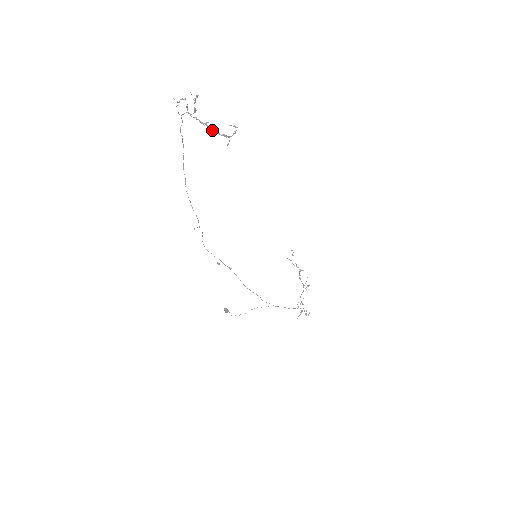
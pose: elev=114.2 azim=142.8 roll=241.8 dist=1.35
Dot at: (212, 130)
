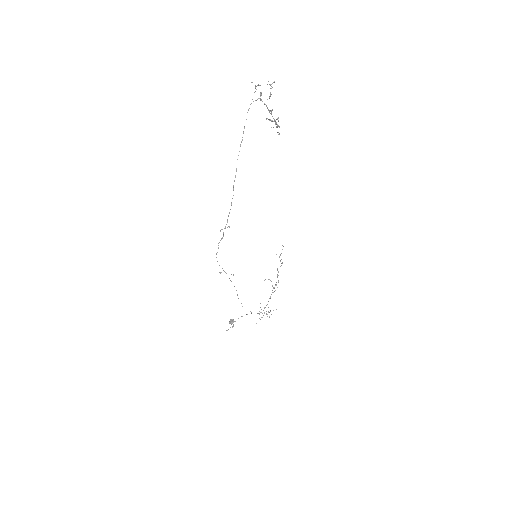
Dot at: (273, 118)
